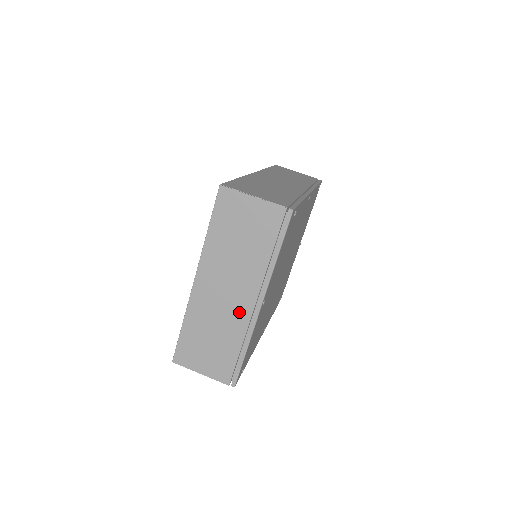
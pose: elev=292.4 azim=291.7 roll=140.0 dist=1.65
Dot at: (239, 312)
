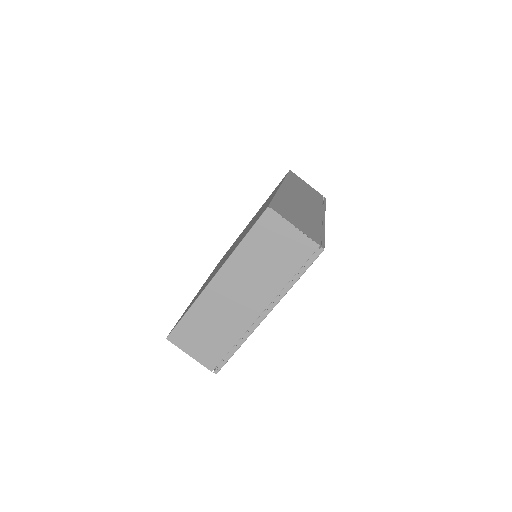
Dot at: (244, 316)
